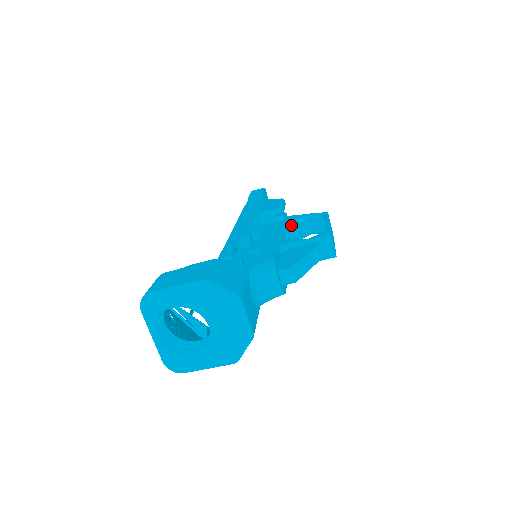
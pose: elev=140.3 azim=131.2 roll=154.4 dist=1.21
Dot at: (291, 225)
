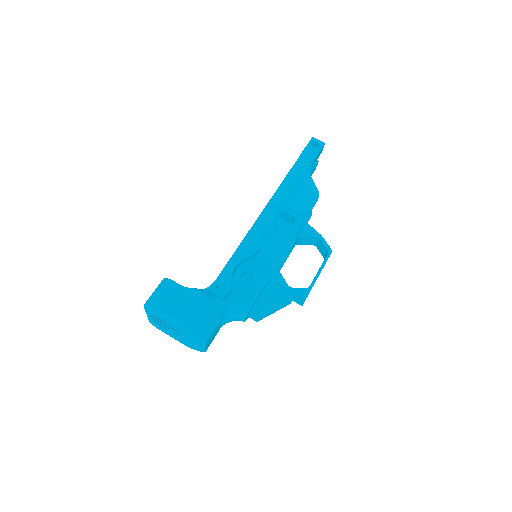
Dot at: (301, 237)
